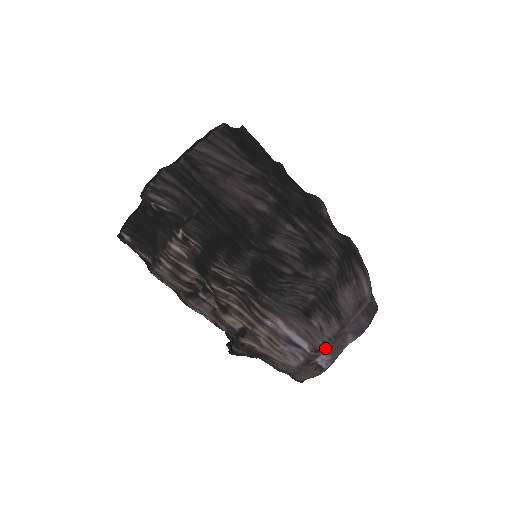
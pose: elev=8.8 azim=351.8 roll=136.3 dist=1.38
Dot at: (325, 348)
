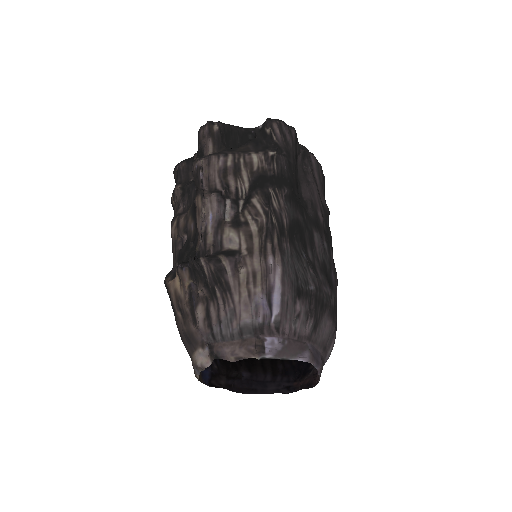
Dot at: (285, 335)
